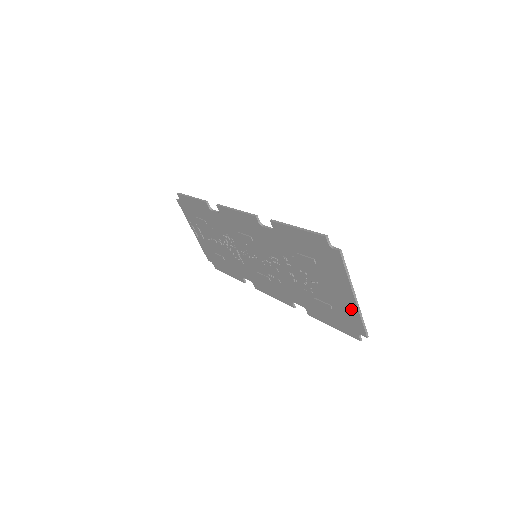
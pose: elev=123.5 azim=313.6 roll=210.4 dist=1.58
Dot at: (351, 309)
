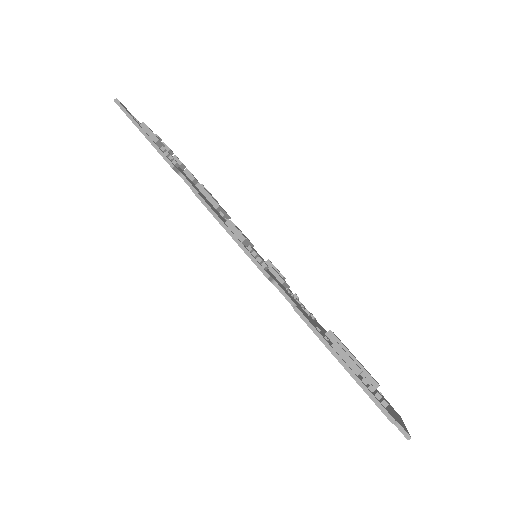
Dot at: occluded
